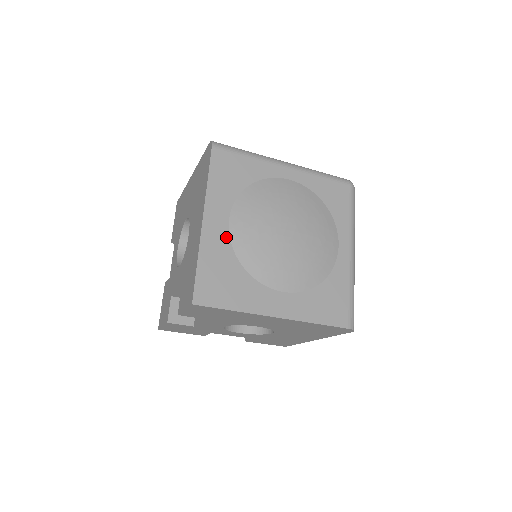
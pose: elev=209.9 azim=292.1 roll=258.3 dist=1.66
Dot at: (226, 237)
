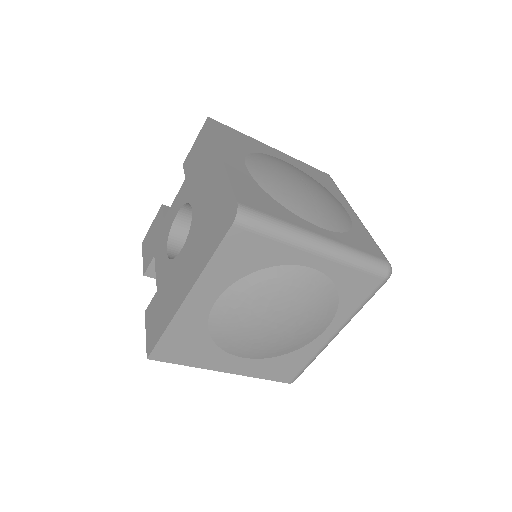
Dot at: (205, 314)
